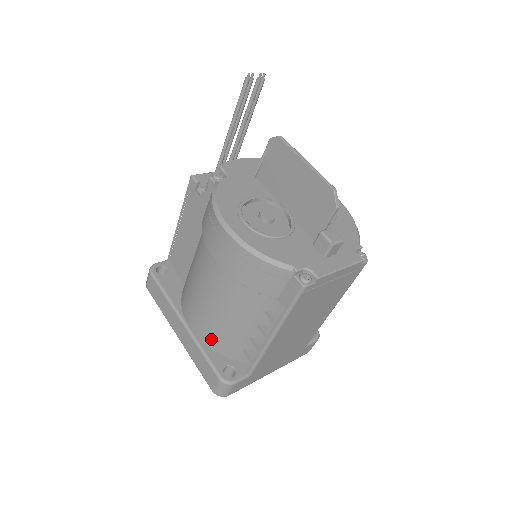
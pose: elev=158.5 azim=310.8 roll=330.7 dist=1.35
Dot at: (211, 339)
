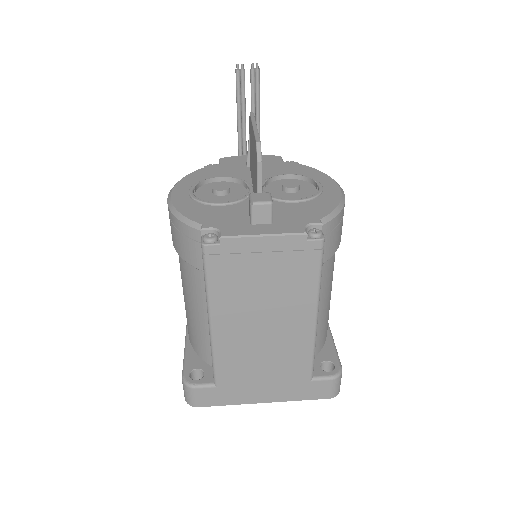
Dot at: (191, 336)
